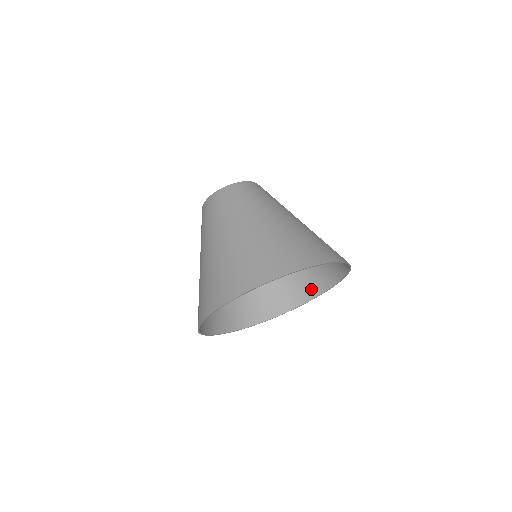
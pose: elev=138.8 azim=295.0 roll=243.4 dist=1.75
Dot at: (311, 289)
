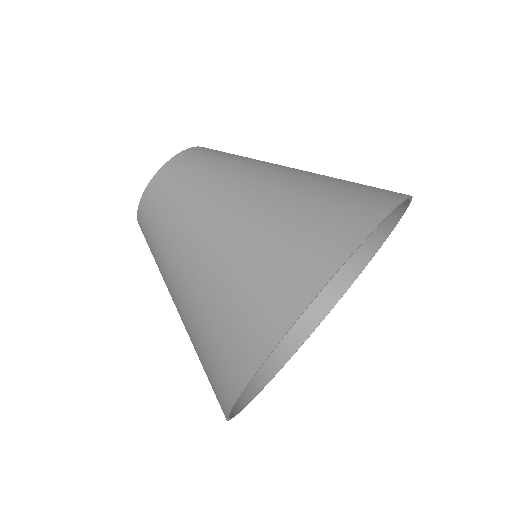
Dot at: (295, 330)
